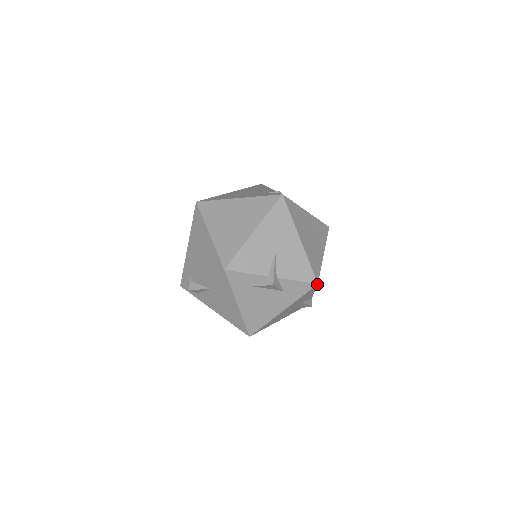
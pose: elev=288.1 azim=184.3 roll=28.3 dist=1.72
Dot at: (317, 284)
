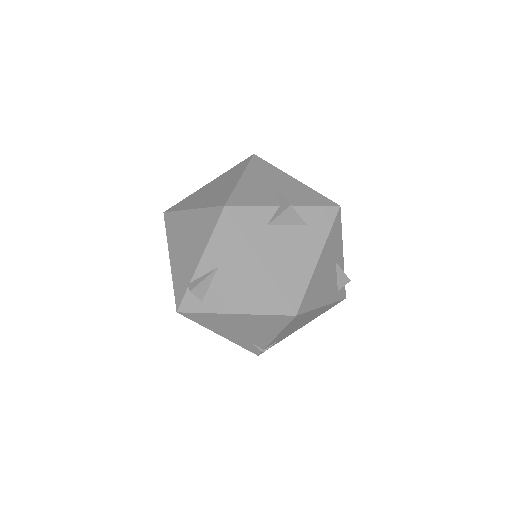
Dot at: (339, 206)
